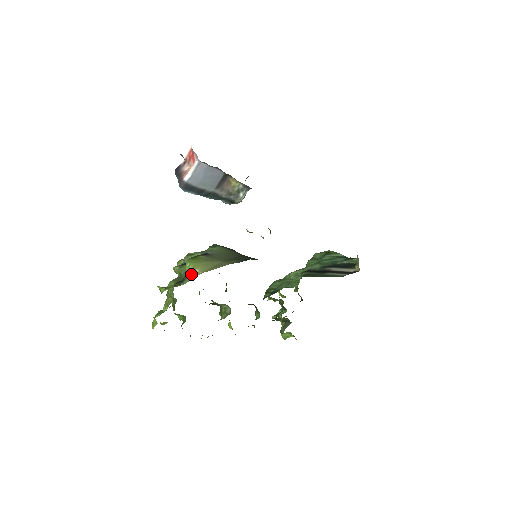
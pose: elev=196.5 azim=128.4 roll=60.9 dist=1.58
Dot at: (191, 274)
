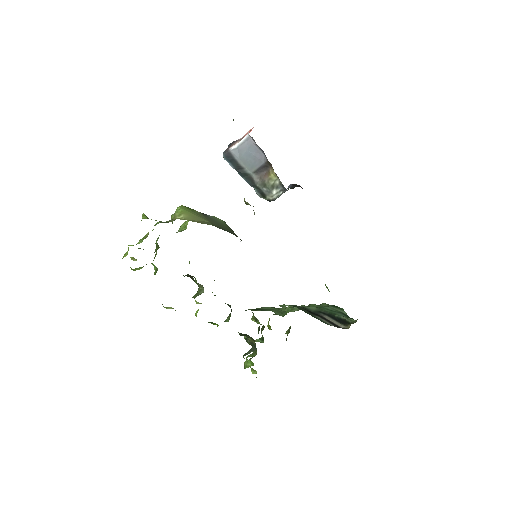
Dot at: (176, 217)
